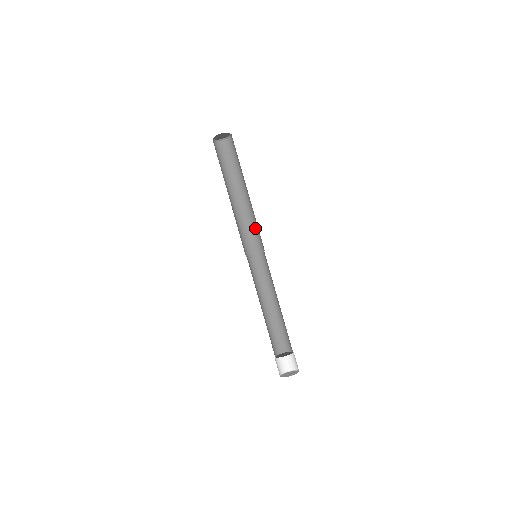
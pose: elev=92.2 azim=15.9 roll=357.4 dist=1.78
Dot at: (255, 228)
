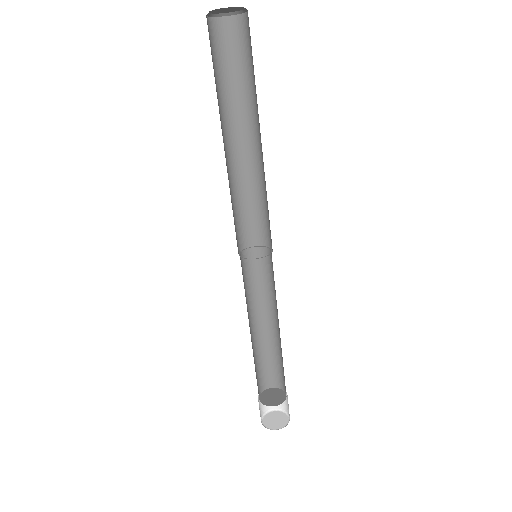
Dot at: (255, 205)
